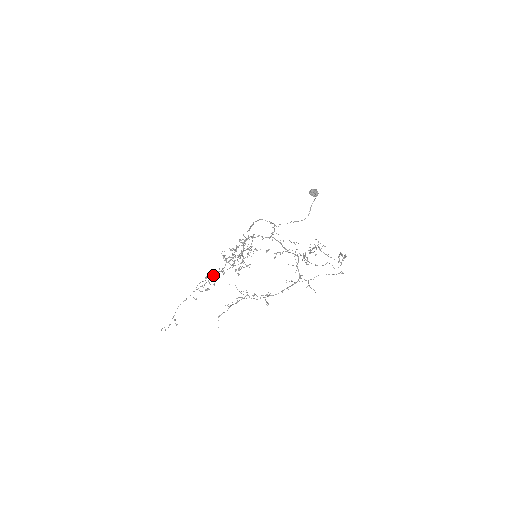
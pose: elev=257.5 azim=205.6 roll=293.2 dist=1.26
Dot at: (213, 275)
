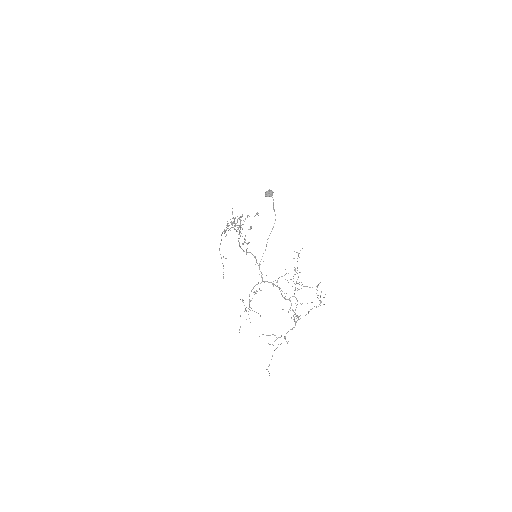
Dot at: (227, 223)
